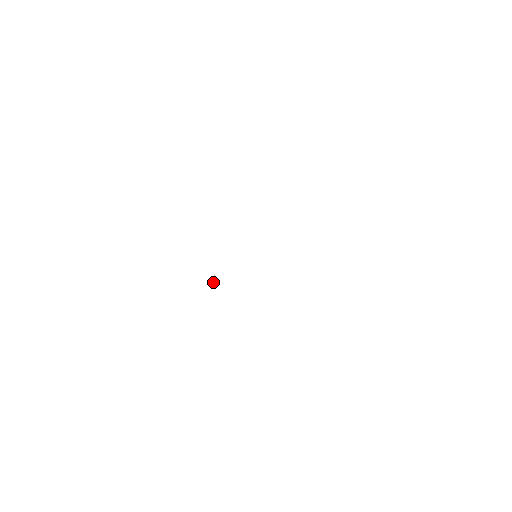
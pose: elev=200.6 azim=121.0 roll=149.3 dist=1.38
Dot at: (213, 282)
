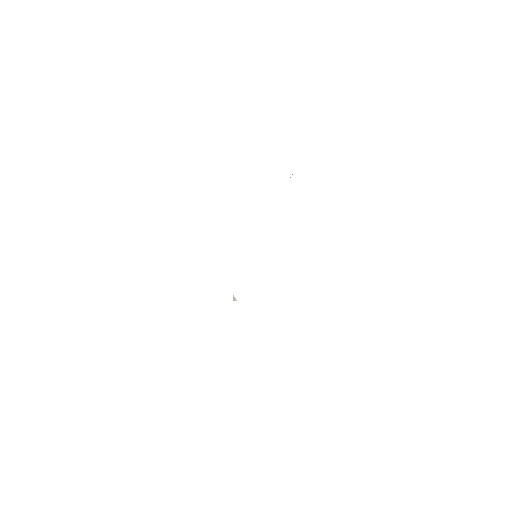
Dot at: occluded
